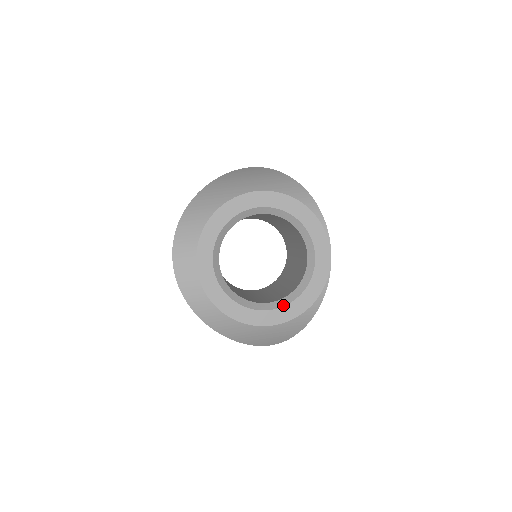
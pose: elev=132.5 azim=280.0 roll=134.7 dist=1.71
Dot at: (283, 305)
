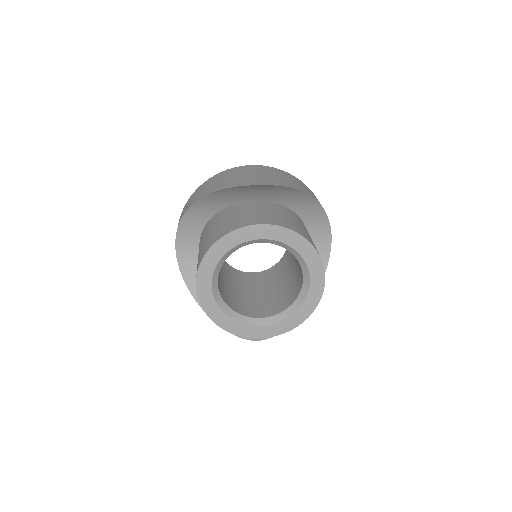
Dot at: (272, 323)
